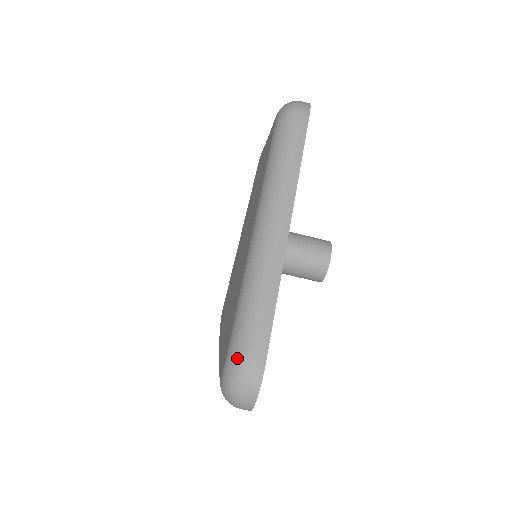
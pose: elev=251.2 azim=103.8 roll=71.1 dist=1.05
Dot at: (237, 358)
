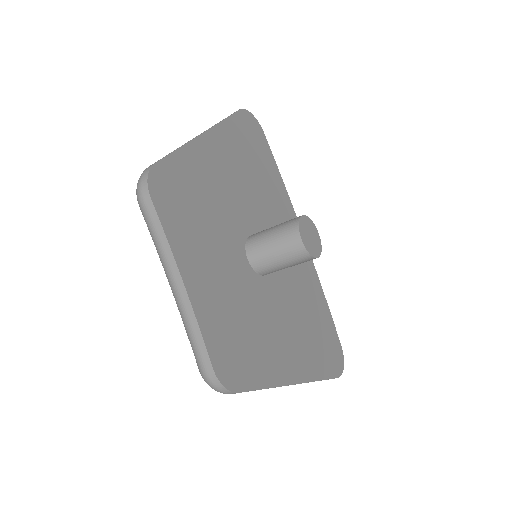
Dot at: occluded
